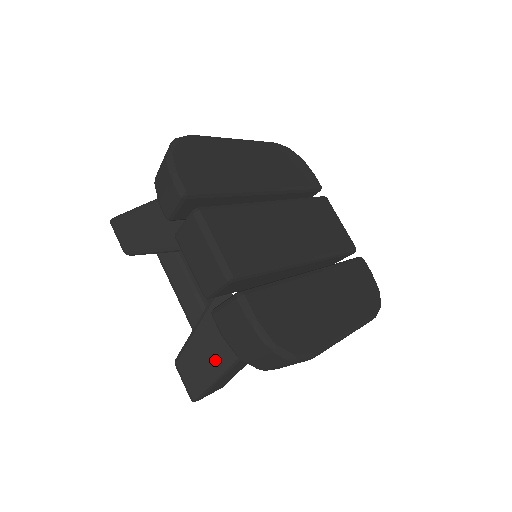
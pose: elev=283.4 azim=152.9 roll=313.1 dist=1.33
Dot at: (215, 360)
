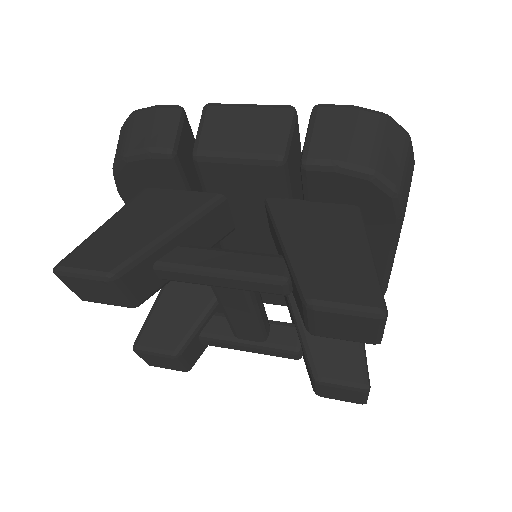
Dot at: (348, 250)
